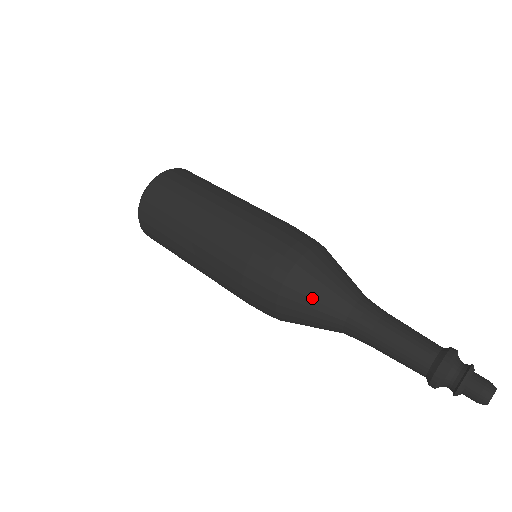
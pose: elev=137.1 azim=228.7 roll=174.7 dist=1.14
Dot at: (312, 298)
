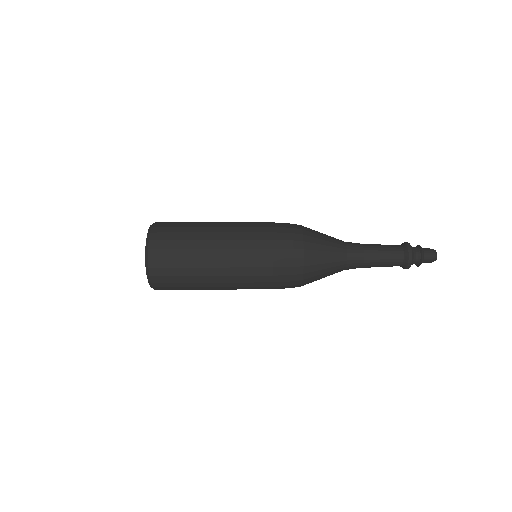
Dot at: occluded
